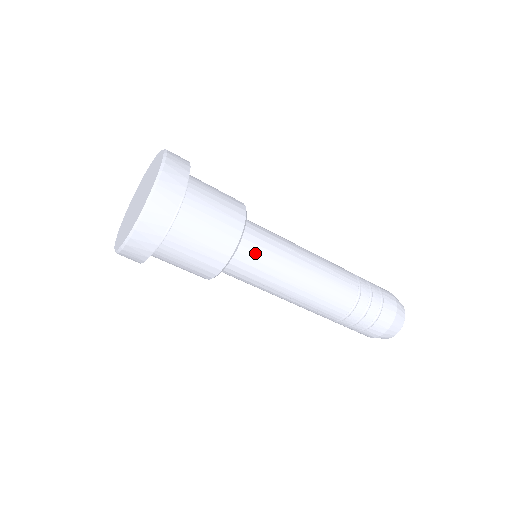
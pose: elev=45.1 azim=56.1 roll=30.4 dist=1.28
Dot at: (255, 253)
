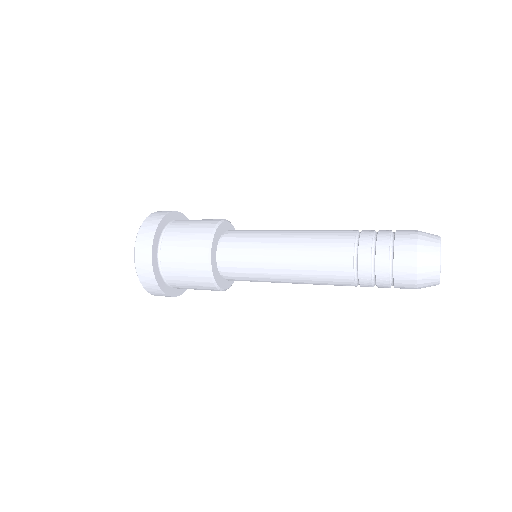
Dot at: (235, 268)
